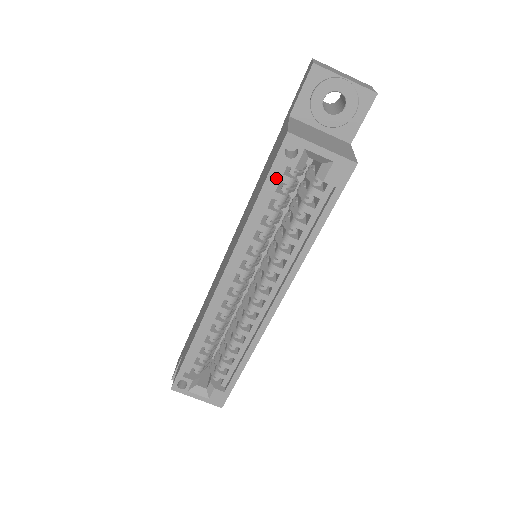
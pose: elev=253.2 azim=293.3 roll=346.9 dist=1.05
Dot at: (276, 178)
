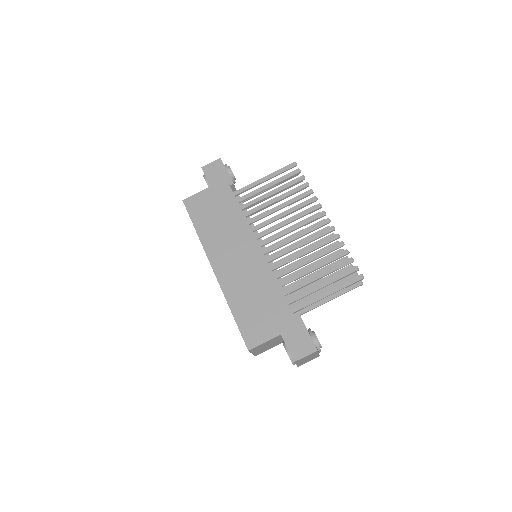
Dot at: (243, 327)
